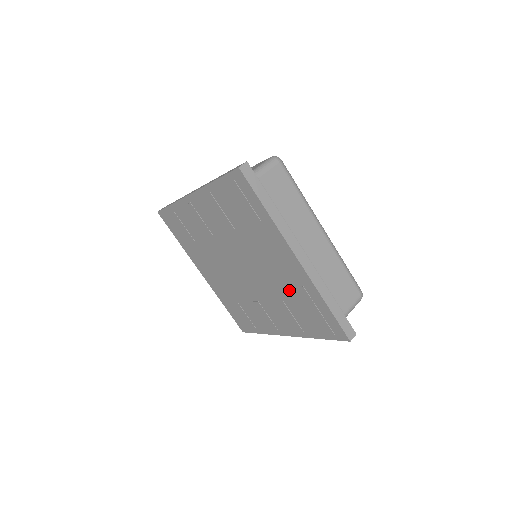
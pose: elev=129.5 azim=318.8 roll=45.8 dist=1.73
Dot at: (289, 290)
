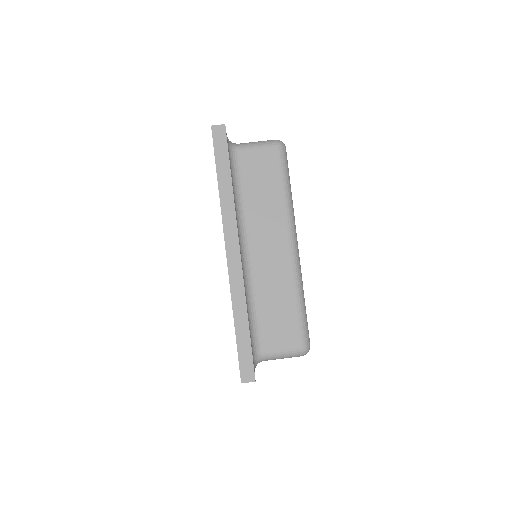
Dot at: occluded
